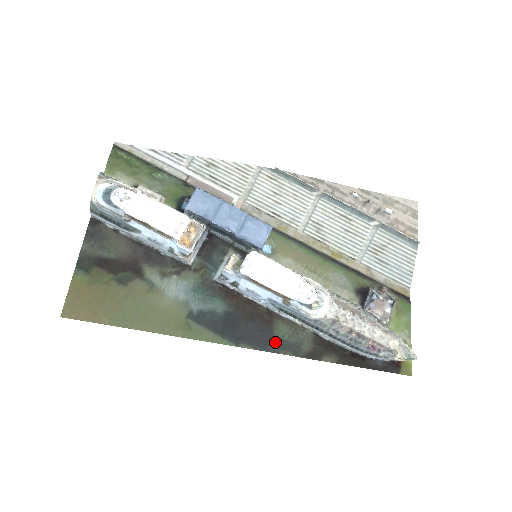
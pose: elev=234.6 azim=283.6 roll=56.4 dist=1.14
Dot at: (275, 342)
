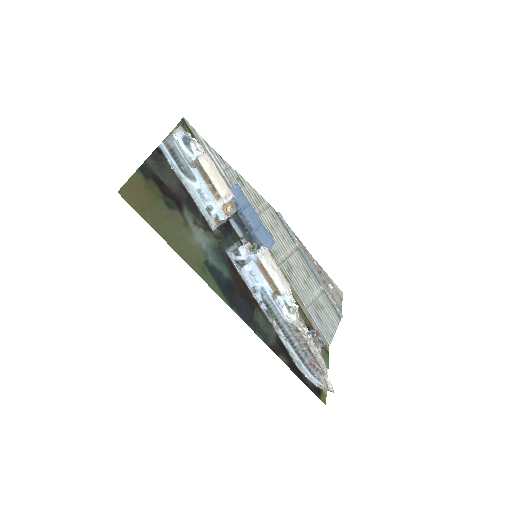
Dot at: (254, 323)
